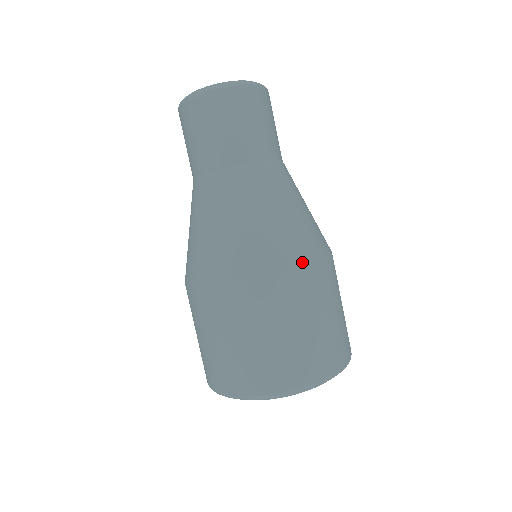
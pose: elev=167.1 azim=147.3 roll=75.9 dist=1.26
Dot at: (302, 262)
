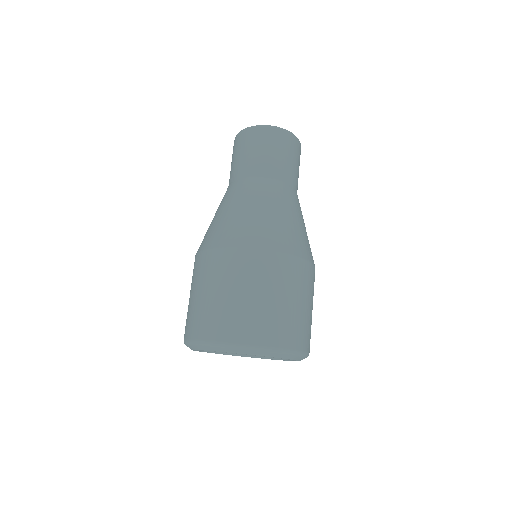
Dot at: (256, 246)
